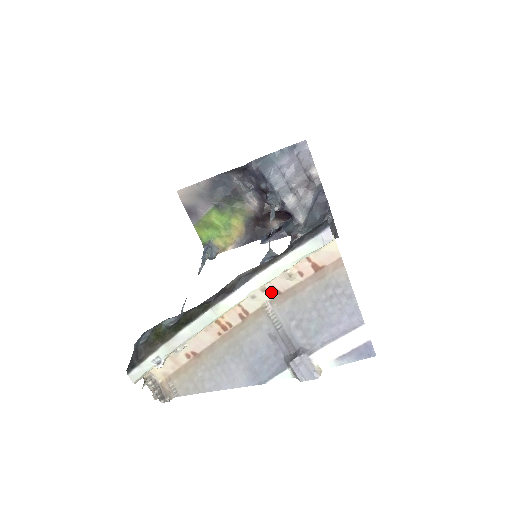
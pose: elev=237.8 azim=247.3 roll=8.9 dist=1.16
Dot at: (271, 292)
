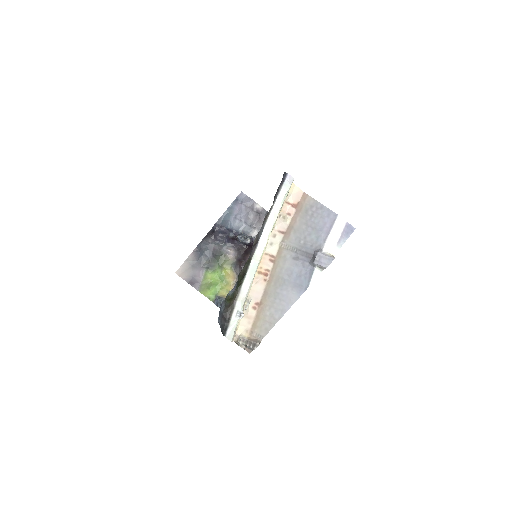
Dot at: (279, 235)
